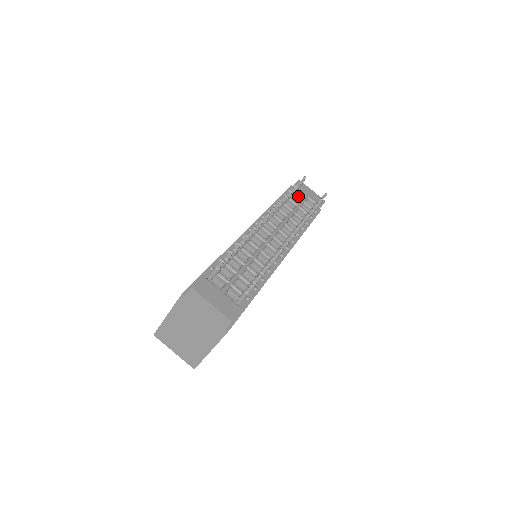
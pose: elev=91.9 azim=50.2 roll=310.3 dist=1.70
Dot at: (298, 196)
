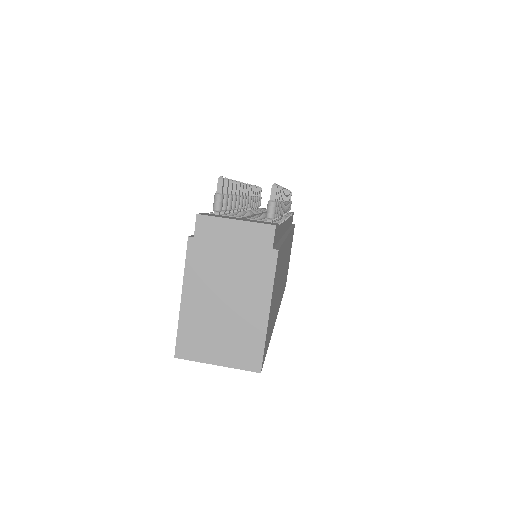
Dot at: (264, 209)
